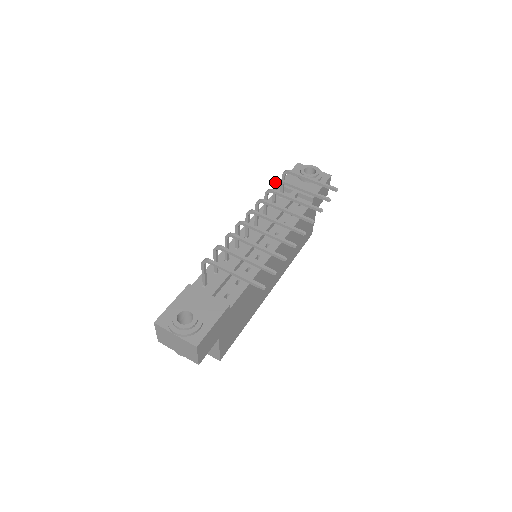
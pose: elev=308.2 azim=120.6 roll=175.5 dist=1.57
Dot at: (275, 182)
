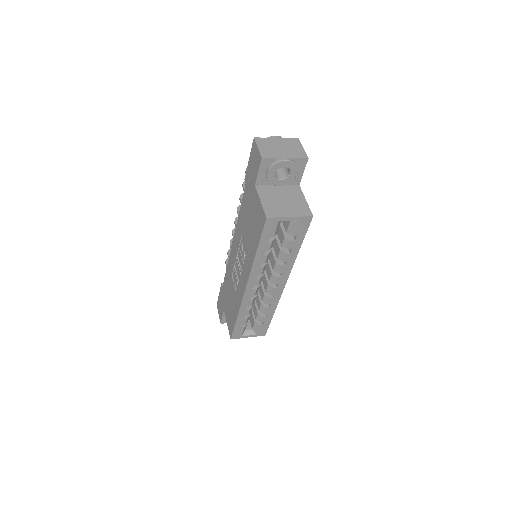
Dot at: (228, 250)
